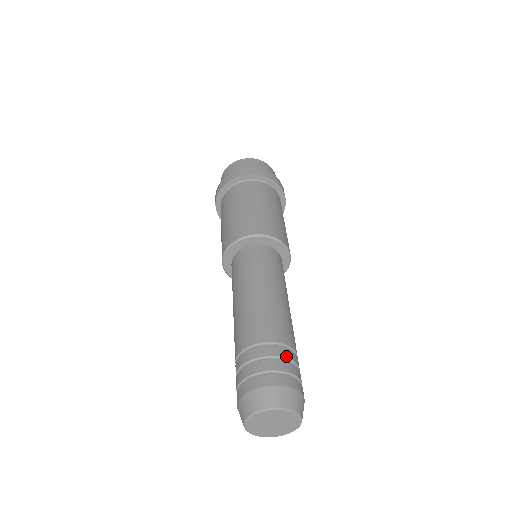
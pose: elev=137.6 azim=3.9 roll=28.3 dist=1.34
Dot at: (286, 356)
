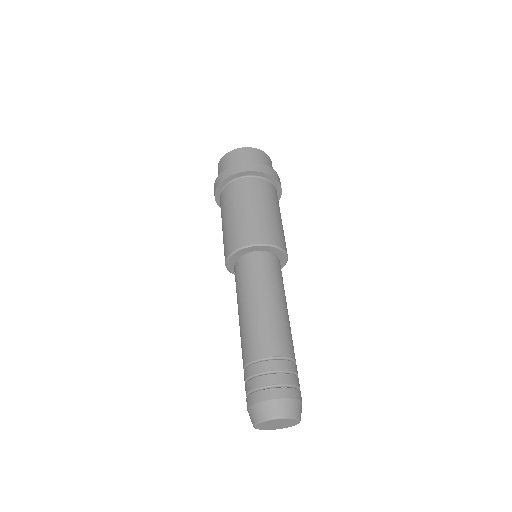
Dot at: occluded
